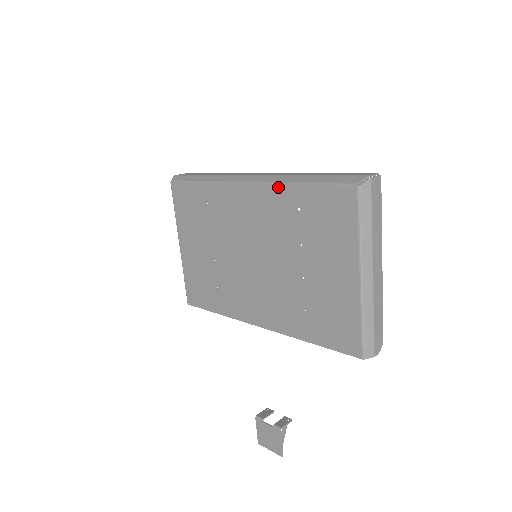
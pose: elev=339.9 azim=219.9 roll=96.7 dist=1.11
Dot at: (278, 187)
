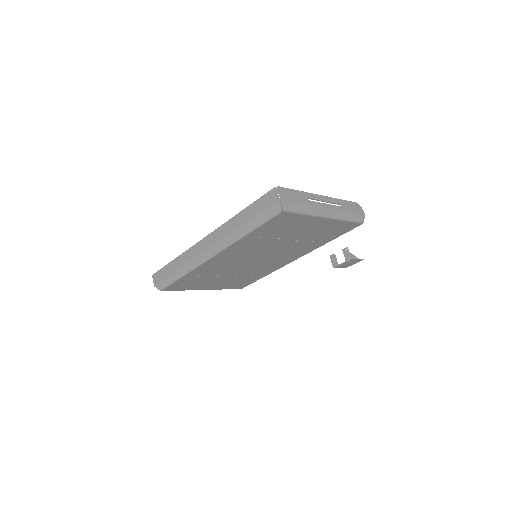
Dot at: (235, 244)
